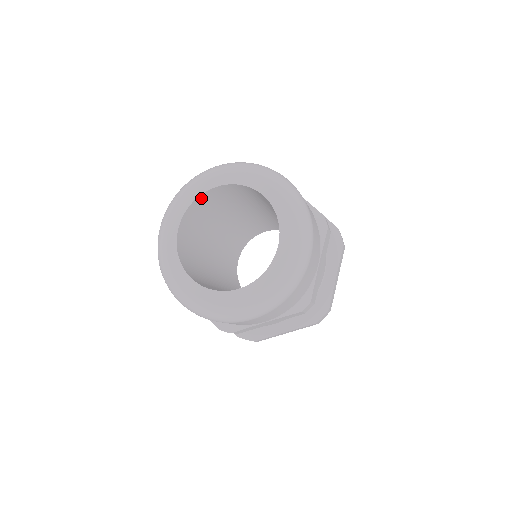
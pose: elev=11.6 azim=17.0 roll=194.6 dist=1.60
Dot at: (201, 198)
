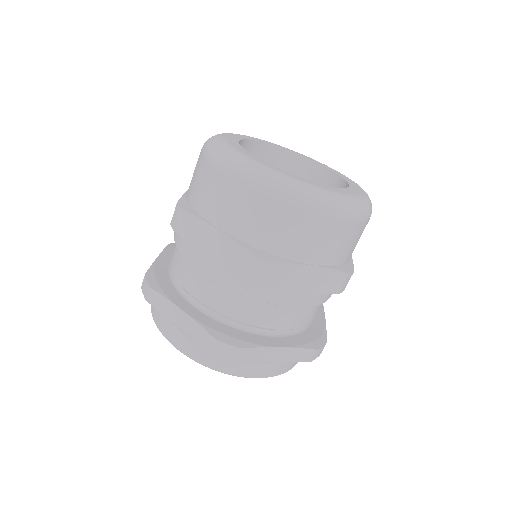
Dot at: (302, 163)
